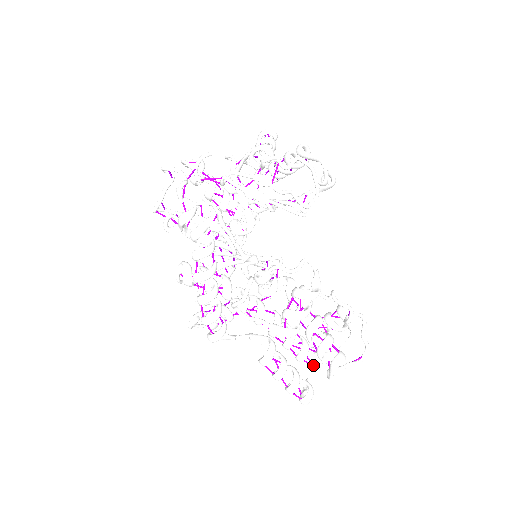
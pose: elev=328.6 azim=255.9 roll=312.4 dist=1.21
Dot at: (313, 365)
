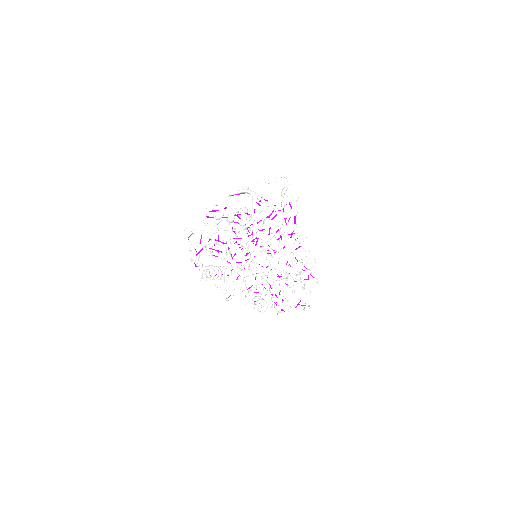
Dot at: (287, 285)
